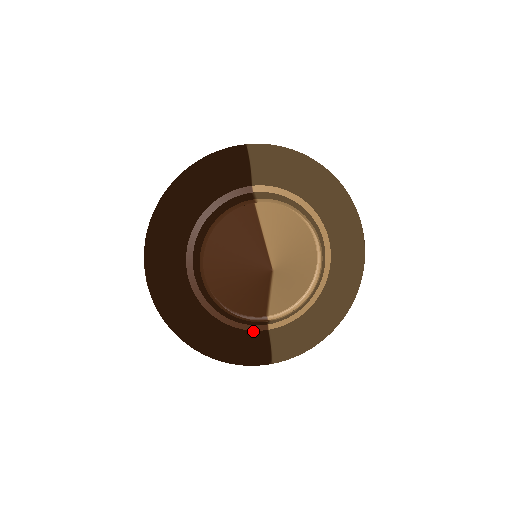
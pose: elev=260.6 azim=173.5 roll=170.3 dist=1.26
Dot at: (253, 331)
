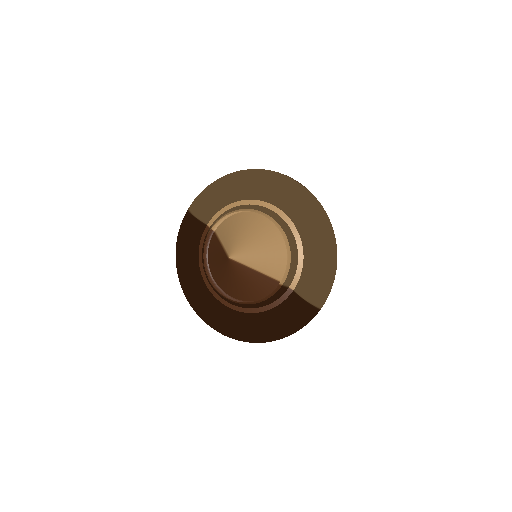
Dot at: (285, 300)
